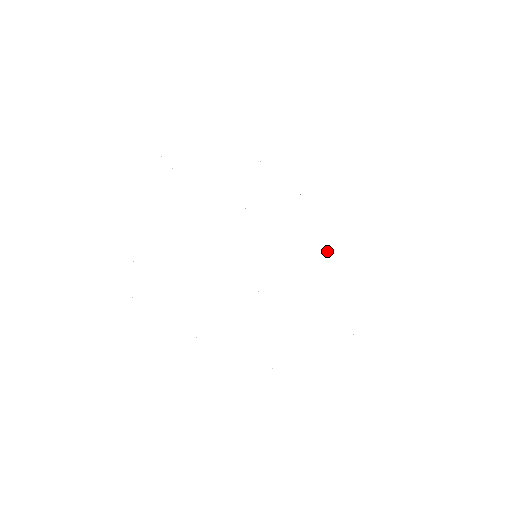
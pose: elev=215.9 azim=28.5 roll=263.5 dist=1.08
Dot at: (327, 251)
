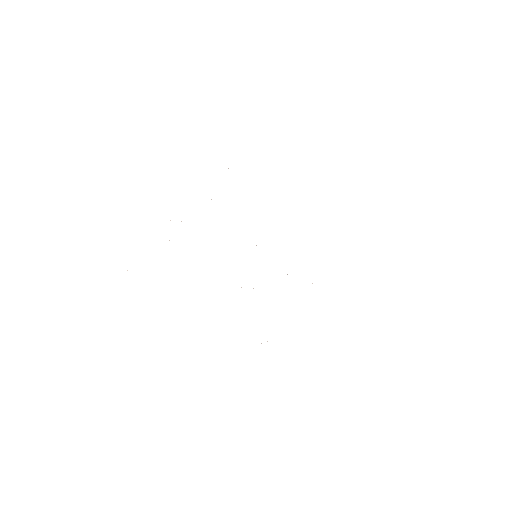
Dot at: occluded
